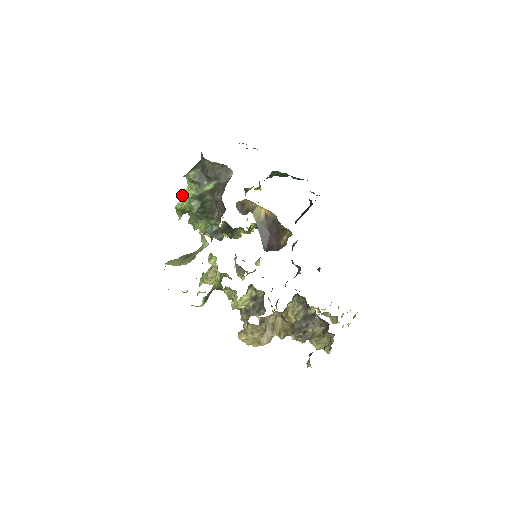
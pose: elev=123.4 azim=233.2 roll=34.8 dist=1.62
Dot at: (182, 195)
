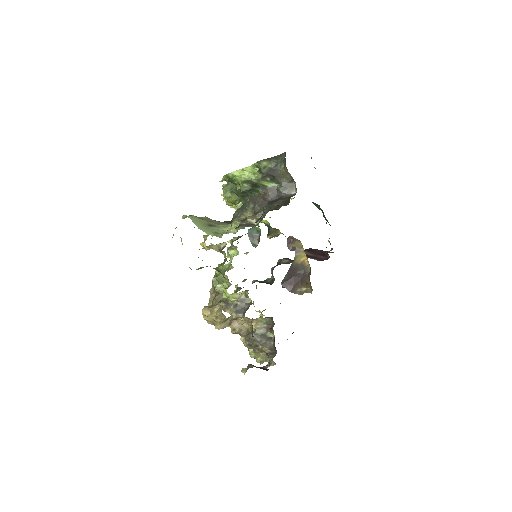
Dot at: occluded
